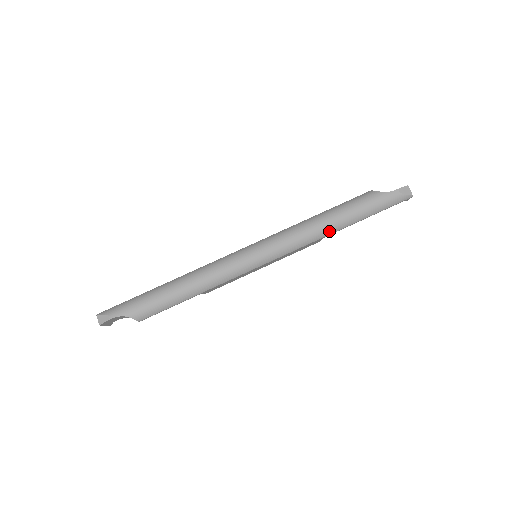
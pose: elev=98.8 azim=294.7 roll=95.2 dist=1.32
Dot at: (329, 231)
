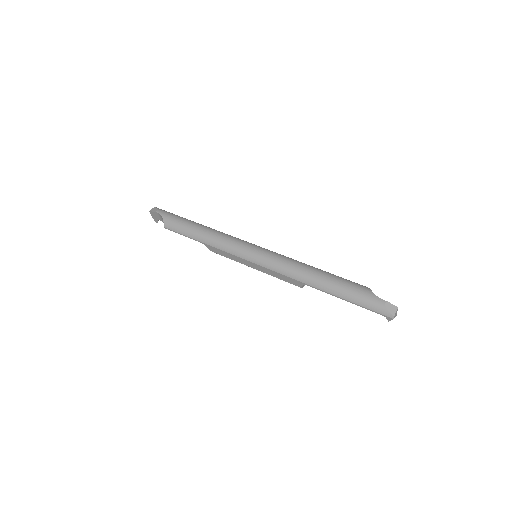
Dot at: (310, 281)
